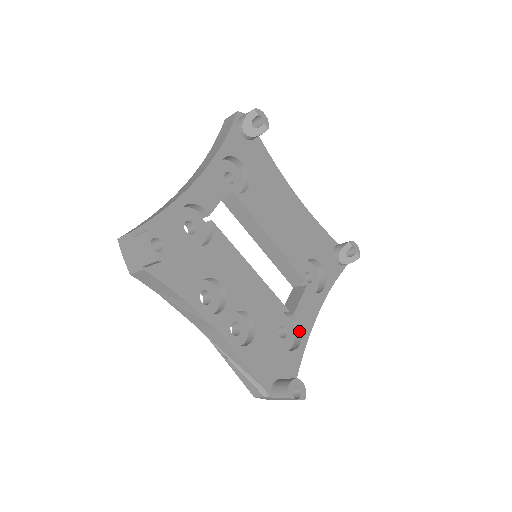
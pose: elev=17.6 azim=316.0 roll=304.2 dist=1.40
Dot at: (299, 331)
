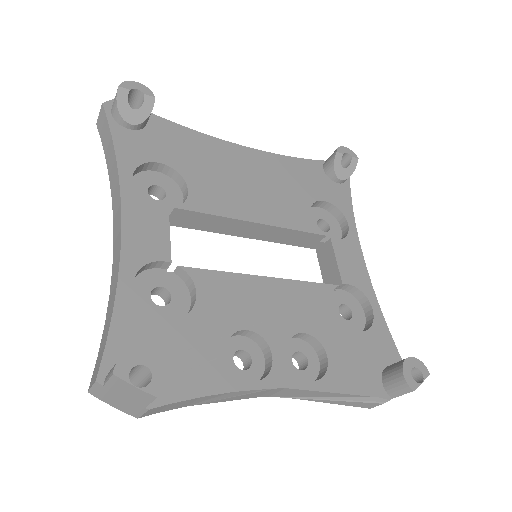
Dot at: (360, 296)
